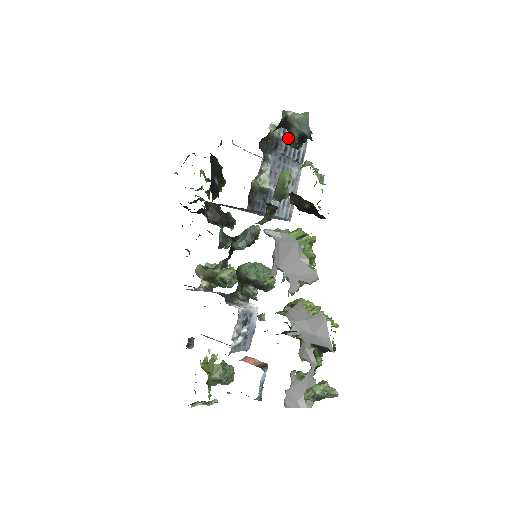
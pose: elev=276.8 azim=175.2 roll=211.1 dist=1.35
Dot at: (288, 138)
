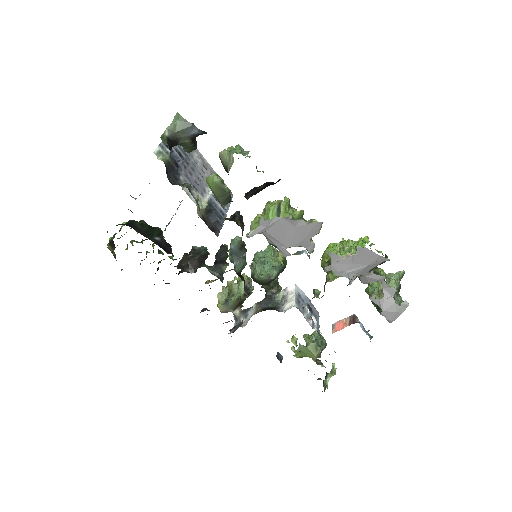
Dot at: occluded
